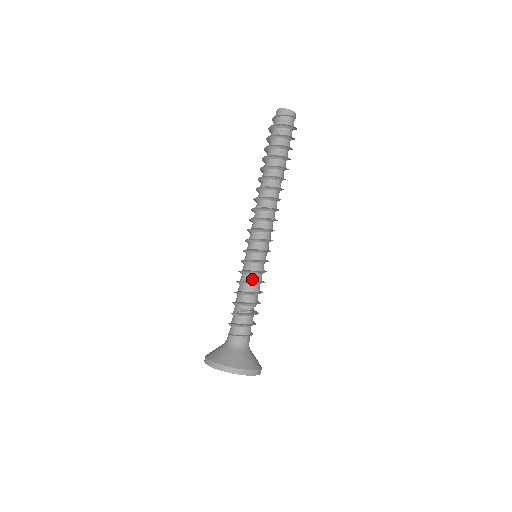
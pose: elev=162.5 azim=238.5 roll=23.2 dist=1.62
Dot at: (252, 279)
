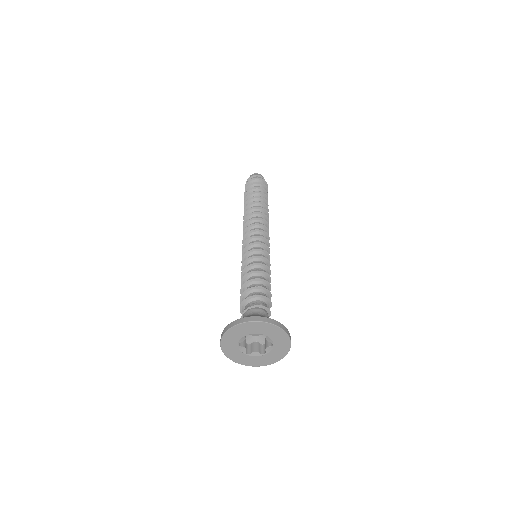
Dot at: (262, 265)
